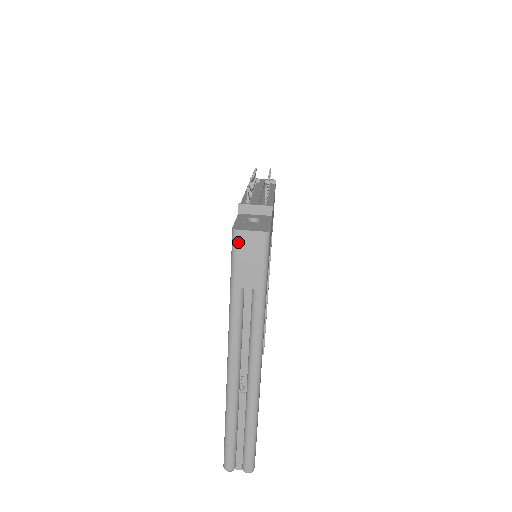
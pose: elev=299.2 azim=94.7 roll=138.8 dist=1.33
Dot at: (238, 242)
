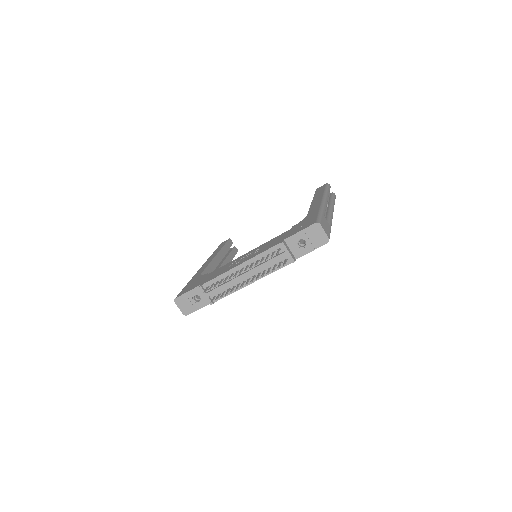
Dot at: occluded
